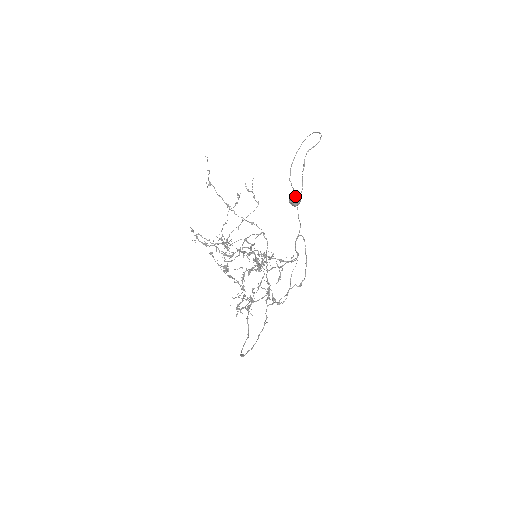
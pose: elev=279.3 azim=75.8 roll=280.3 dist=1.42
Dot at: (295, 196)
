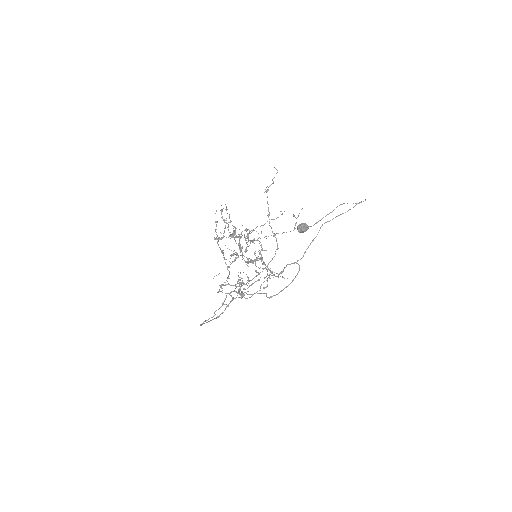
Dot at: (303, 224)
